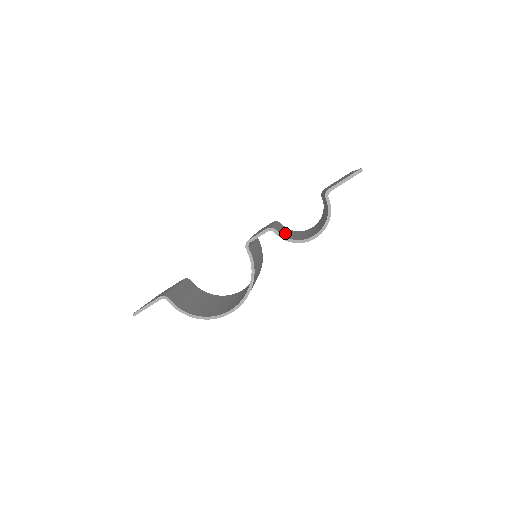
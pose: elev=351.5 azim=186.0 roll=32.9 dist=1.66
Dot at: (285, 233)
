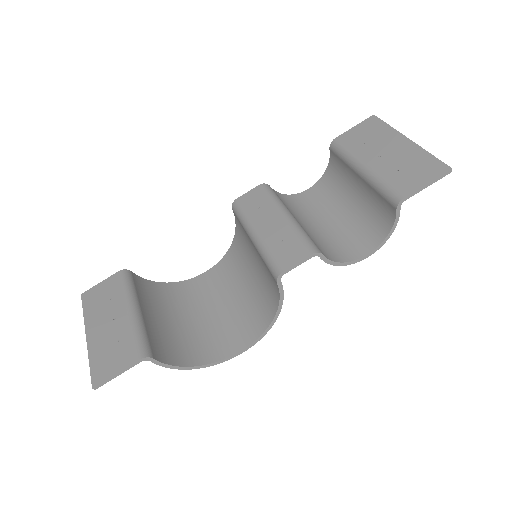
Dot at: (311, 235)
